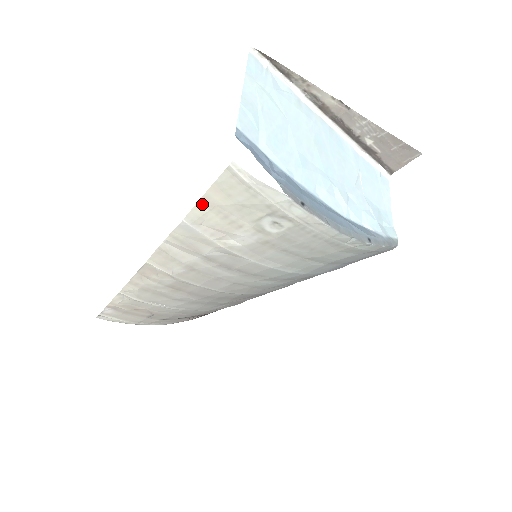
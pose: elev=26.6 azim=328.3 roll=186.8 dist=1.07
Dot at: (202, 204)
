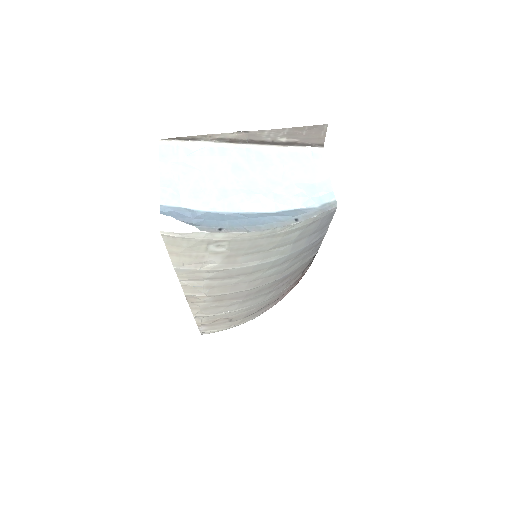
Dot at: (172, 256)
